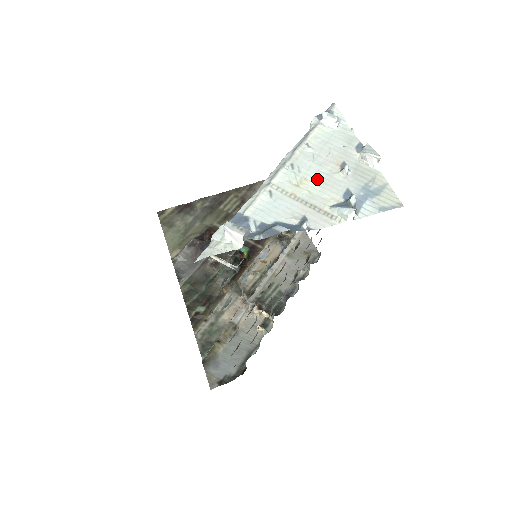
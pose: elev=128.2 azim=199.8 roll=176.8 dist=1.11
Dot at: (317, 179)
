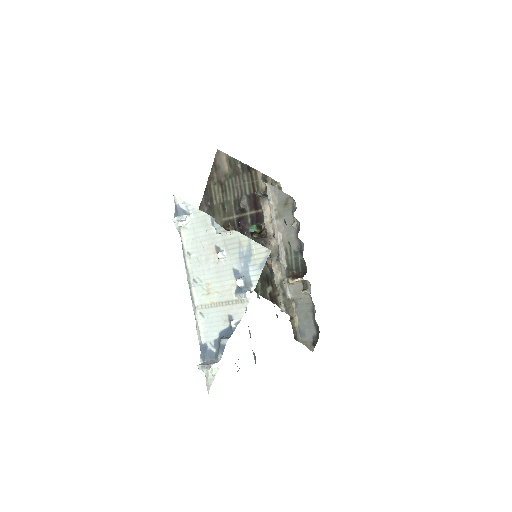
Dot at: (213, 278)
